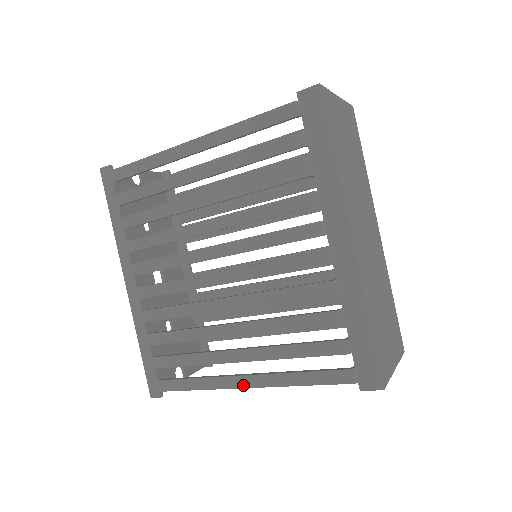
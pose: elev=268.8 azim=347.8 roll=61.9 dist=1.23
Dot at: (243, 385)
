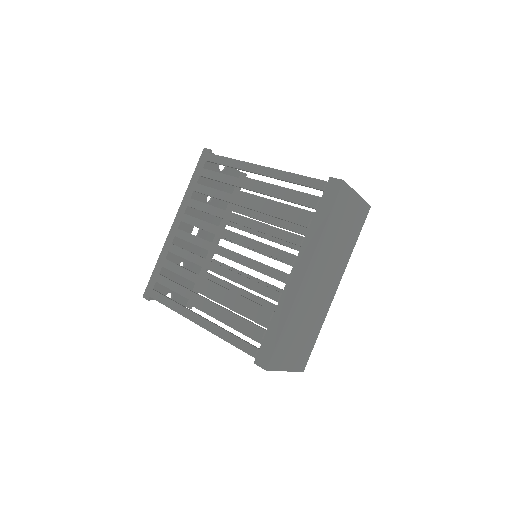
Dot at: (196, 321)
